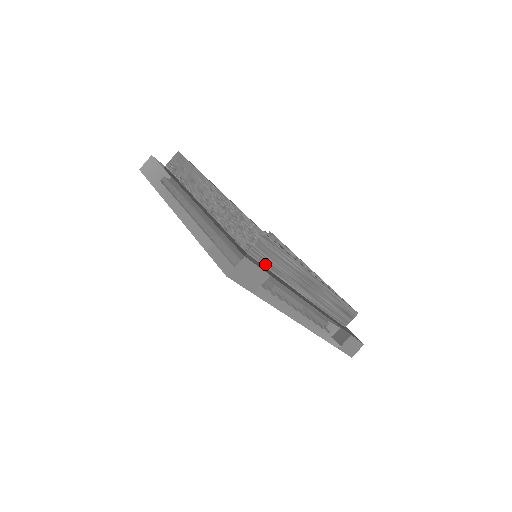
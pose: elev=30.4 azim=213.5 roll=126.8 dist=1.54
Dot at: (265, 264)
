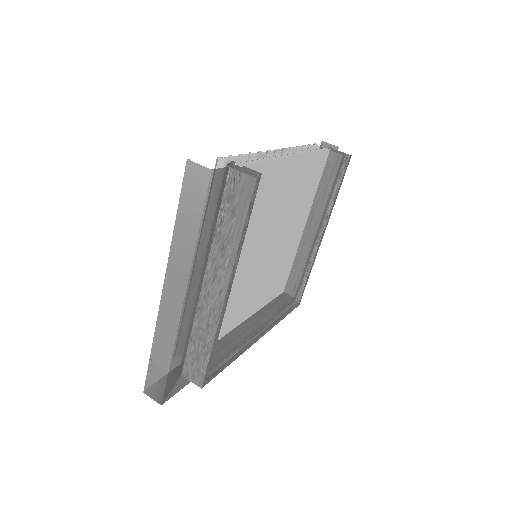
Dot at: occluded
